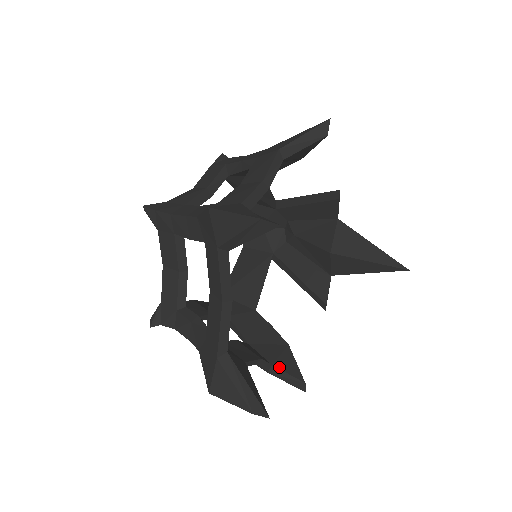
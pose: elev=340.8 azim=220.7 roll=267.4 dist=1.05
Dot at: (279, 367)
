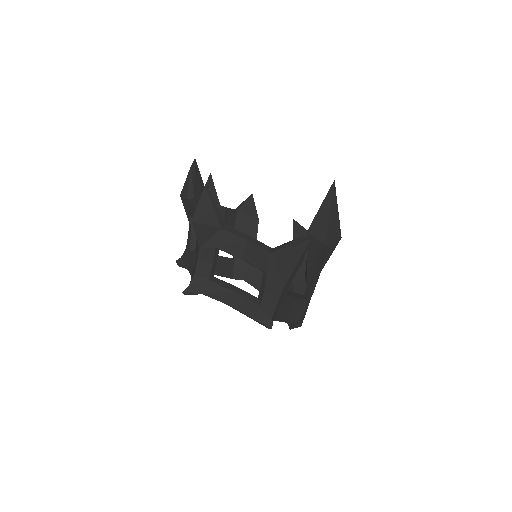
Dot at: (280, 247)
